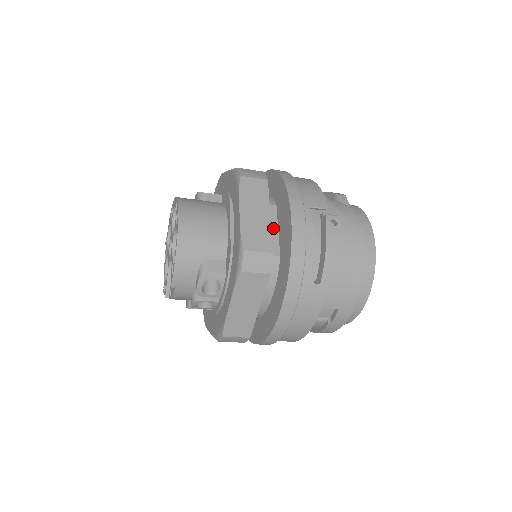
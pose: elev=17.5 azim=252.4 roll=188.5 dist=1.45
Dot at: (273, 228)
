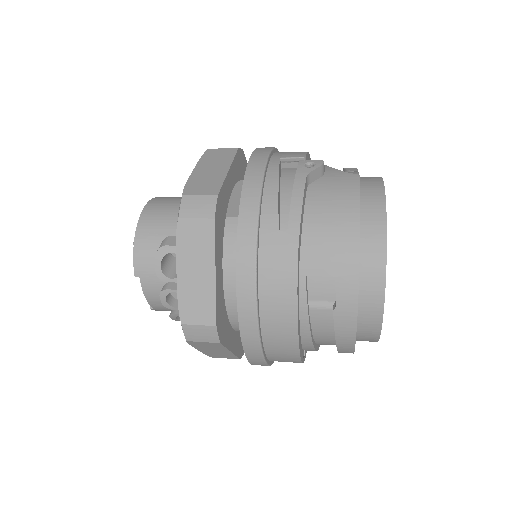
Dot at: occluded
